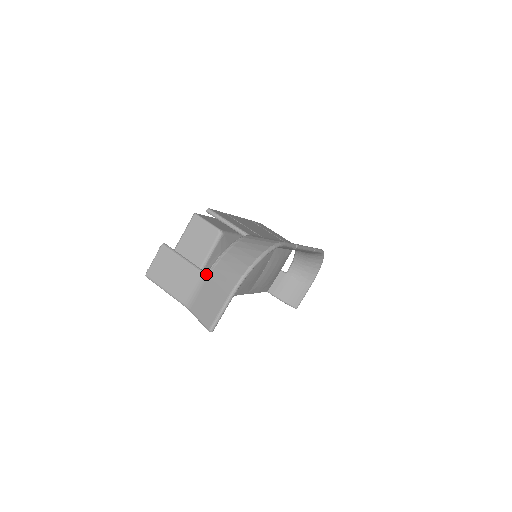
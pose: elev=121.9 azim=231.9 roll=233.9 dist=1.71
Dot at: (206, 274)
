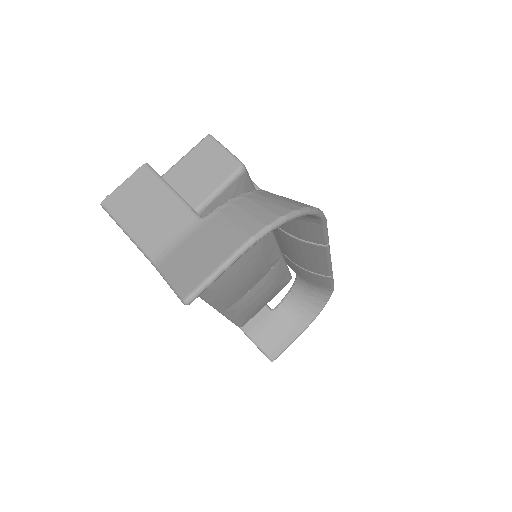
Dot at: (203, 218)
